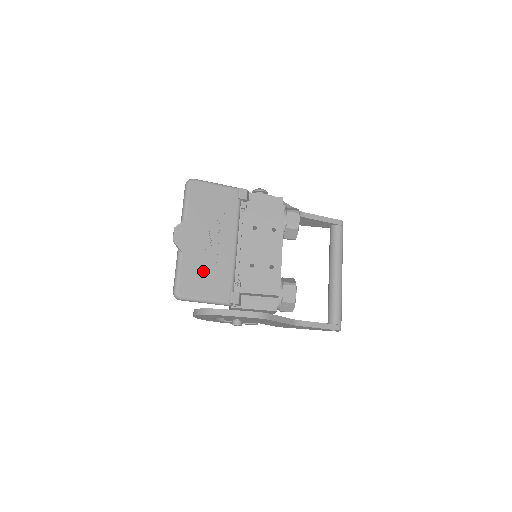
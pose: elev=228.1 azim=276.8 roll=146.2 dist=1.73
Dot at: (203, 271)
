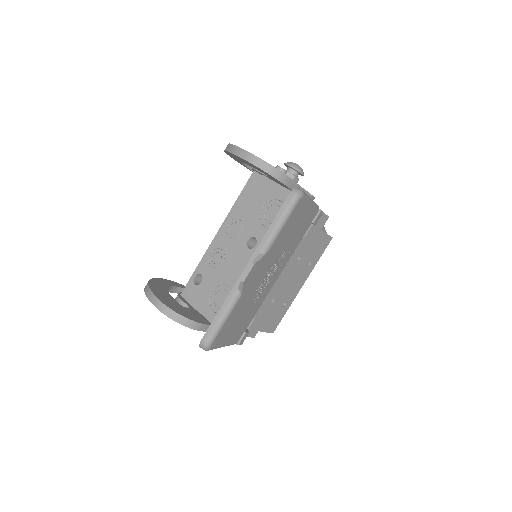
Dot at: (241, 315)
